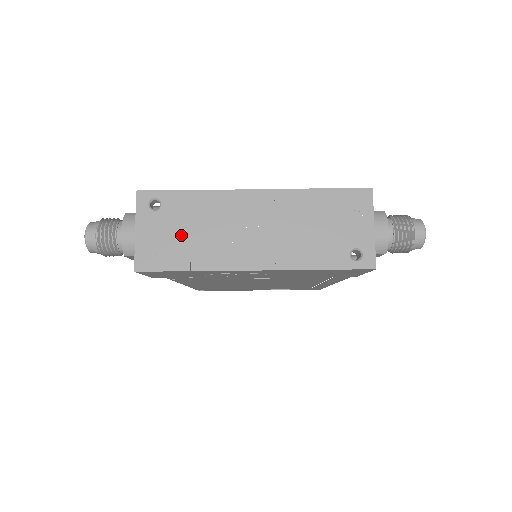
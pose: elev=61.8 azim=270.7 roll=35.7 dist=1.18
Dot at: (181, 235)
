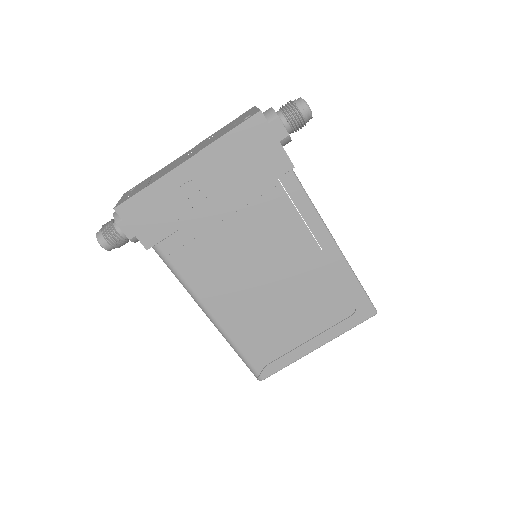
Dot at: occluded
